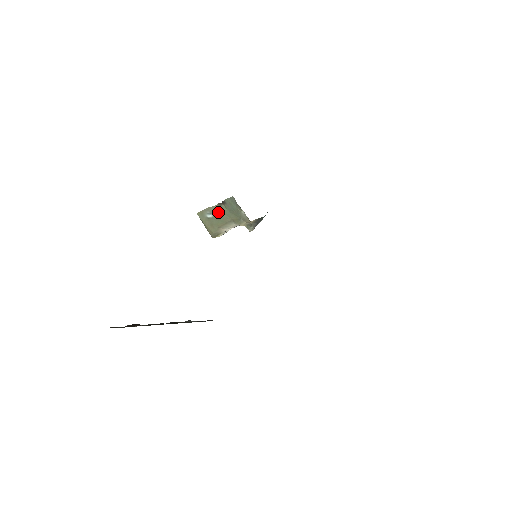
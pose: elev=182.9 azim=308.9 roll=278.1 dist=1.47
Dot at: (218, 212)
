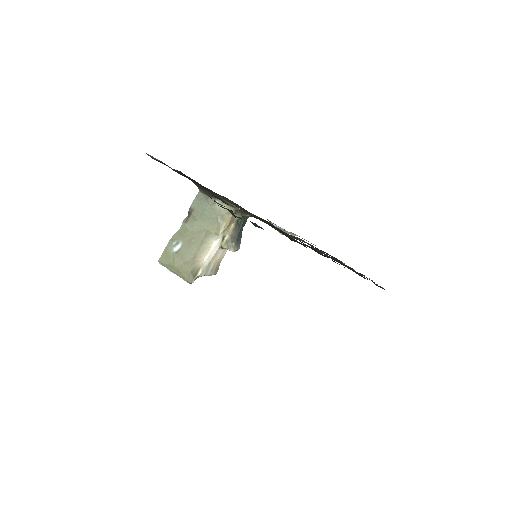
Dot at: (187, 233)
